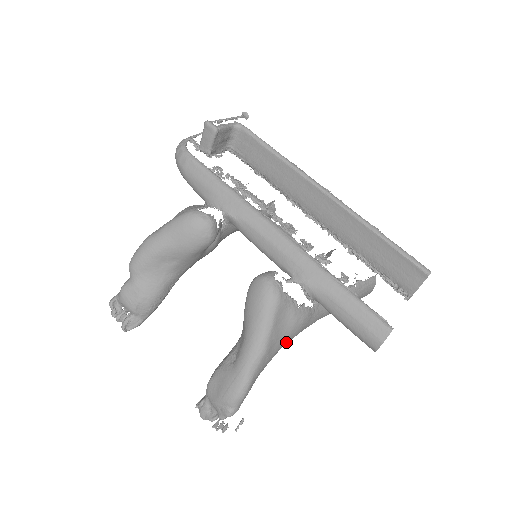
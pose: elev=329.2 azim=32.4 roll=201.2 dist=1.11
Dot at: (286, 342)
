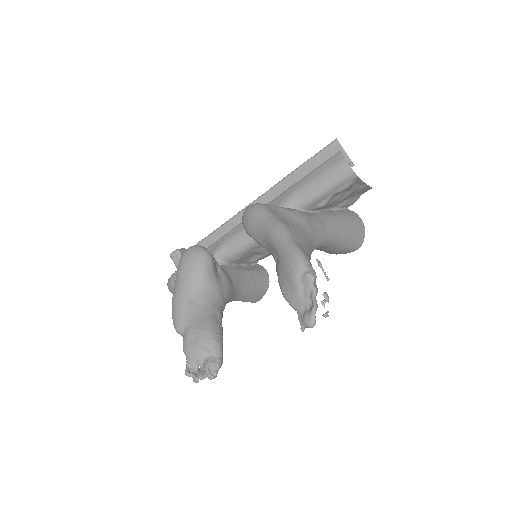
Dot at: (304, 229)
